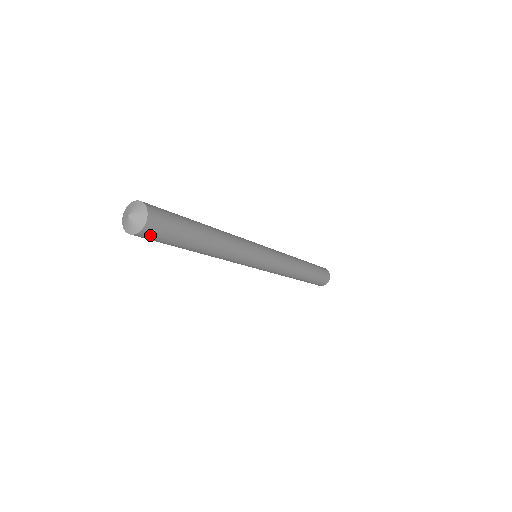
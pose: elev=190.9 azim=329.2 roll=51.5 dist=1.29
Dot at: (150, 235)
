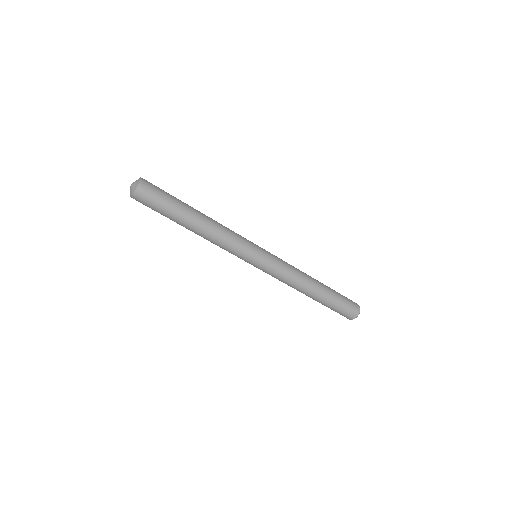
Dot at: (148, 188)
